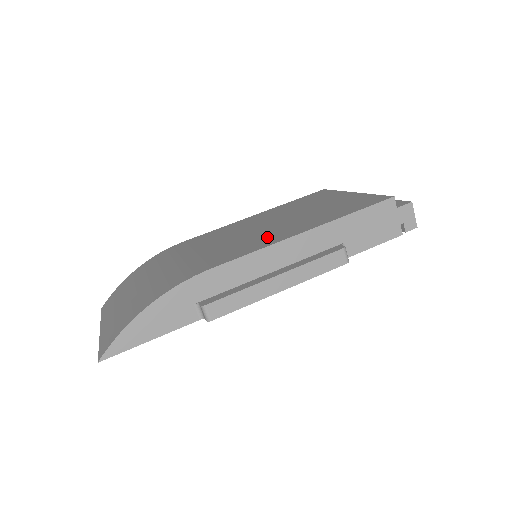
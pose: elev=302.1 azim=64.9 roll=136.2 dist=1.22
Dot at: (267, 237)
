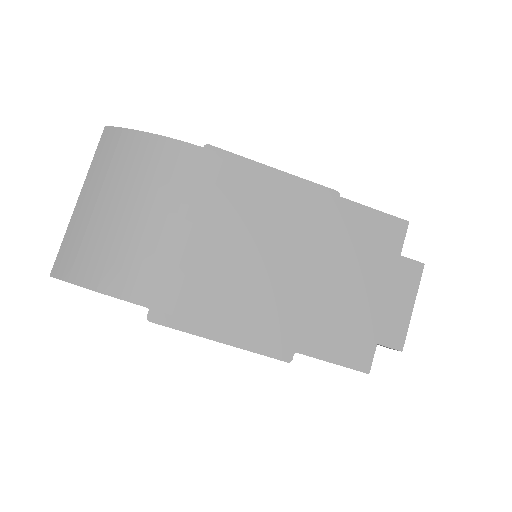
Dot at: (251, 305)
